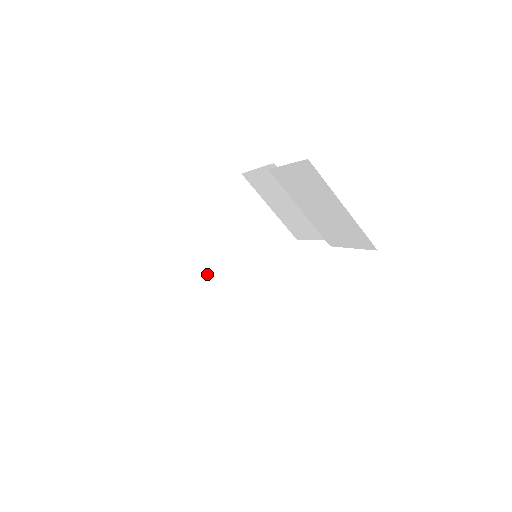
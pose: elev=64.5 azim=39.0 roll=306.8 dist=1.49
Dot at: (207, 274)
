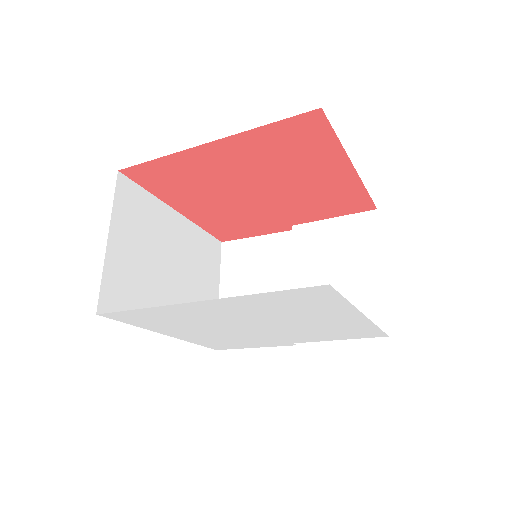
Dot at: (143, 256)
